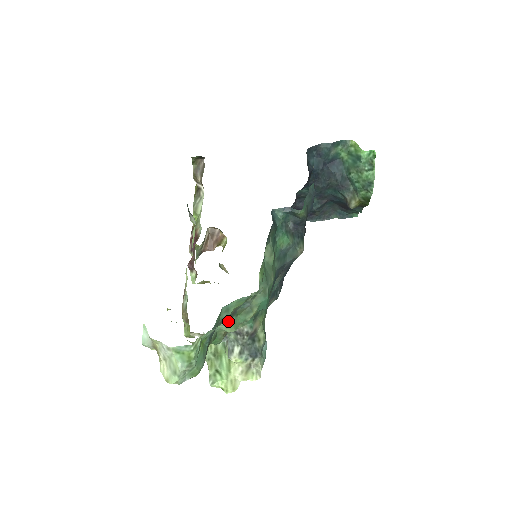
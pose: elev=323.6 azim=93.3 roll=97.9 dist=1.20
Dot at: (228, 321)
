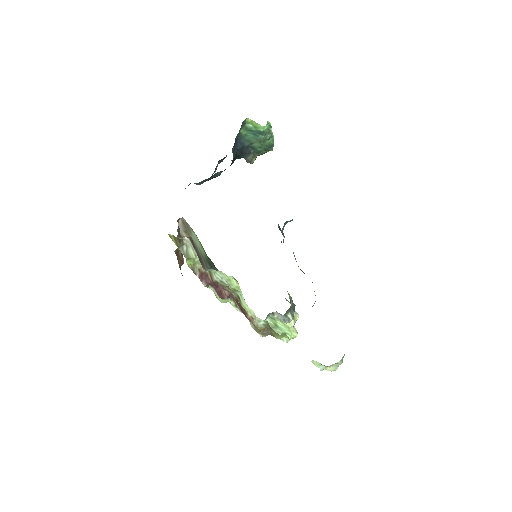
Dot at: occluded
